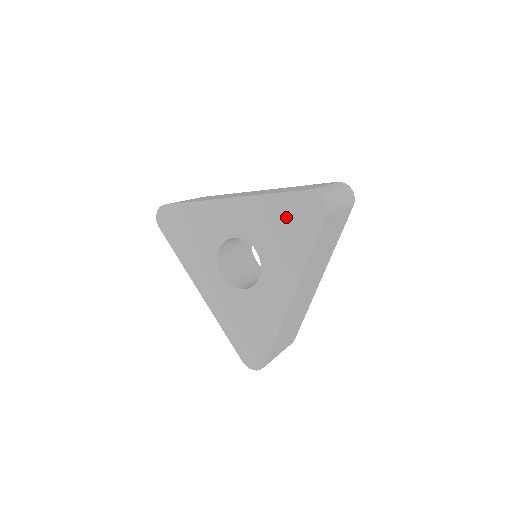
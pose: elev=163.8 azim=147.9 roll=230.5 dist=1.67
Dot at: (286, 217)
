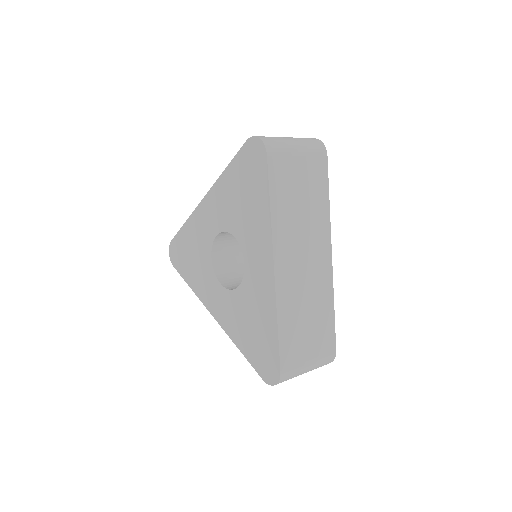
Dot at: (241, 182)
